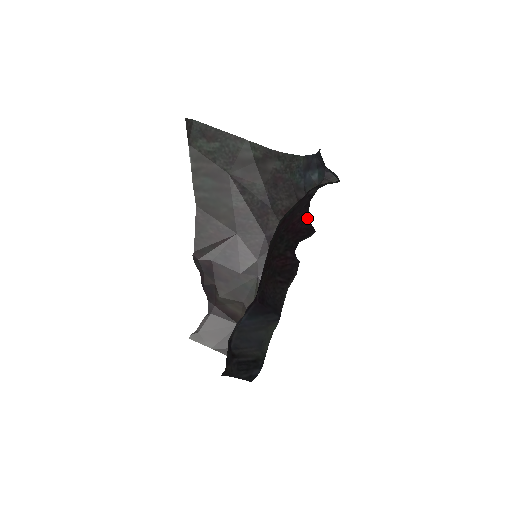
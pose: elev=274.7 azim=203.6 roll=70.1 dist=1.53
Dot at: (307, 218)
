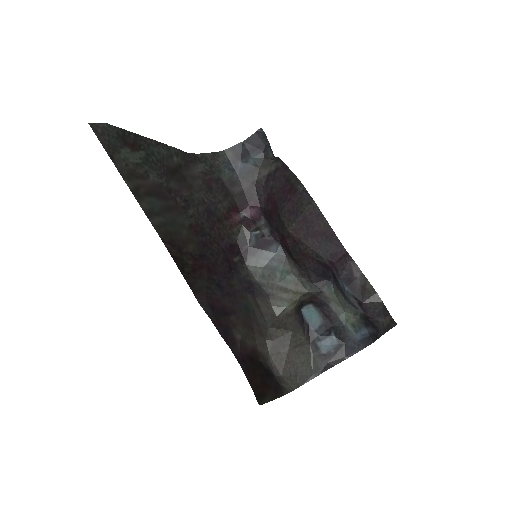
Dot at: (264, 201)
